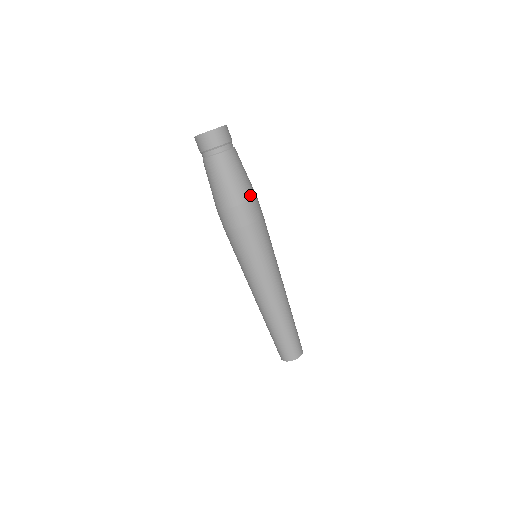
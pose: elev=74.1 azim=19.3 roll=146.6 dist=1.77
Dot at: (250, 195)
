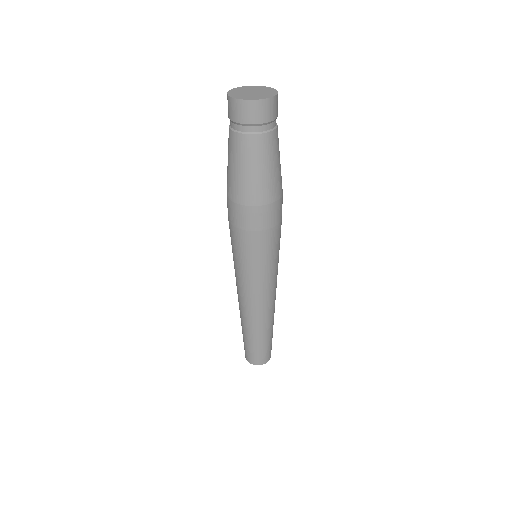
Dot at: (275, 196)
